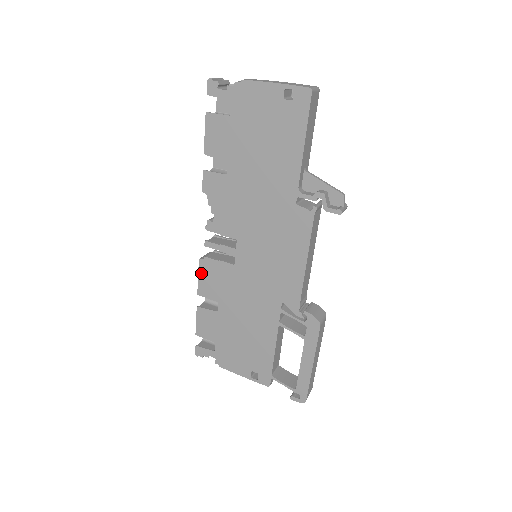
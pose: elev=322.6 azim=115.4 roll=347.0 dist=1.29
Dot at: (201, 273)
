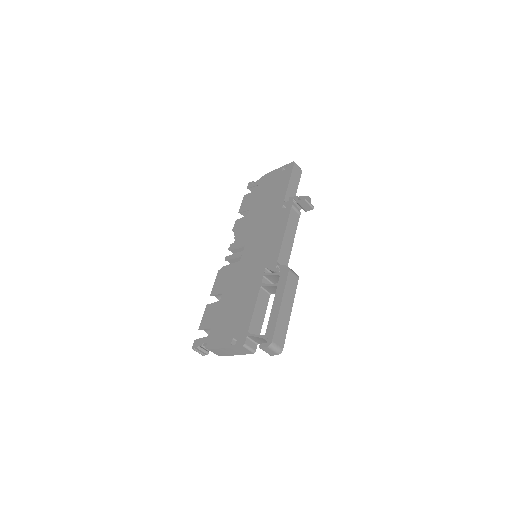
Dot at: (217, 279)
